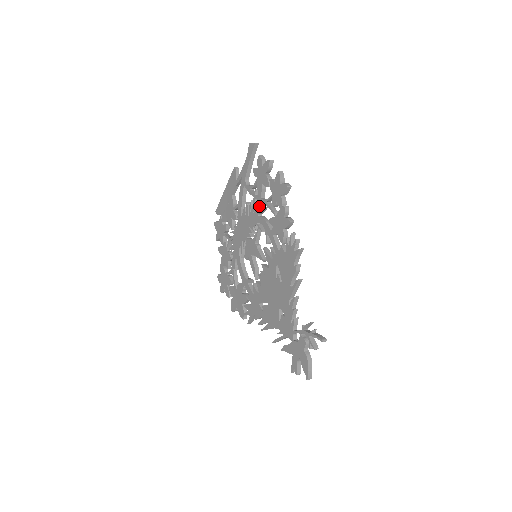
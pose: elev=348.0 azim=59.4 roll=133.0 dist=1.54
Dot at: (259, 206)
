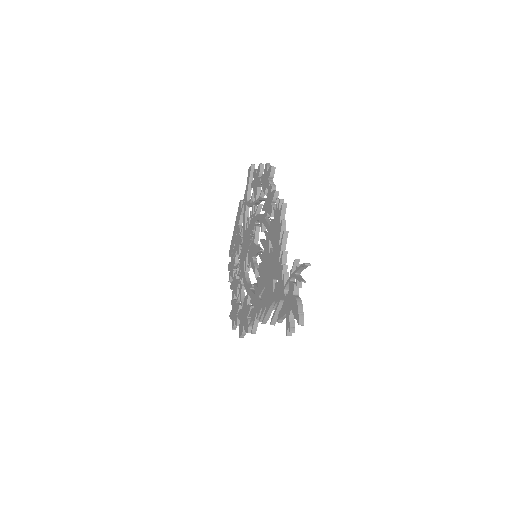
Dot at: occluded
